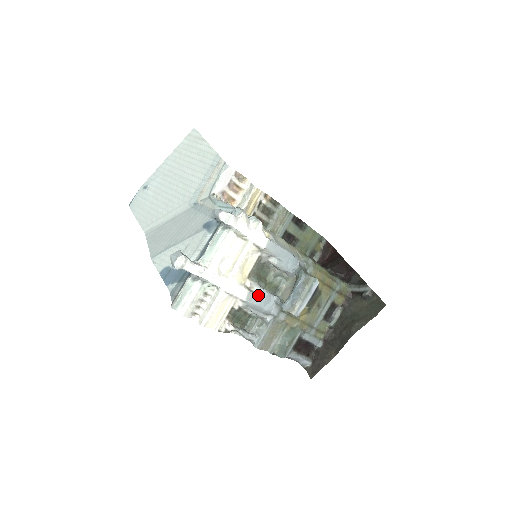
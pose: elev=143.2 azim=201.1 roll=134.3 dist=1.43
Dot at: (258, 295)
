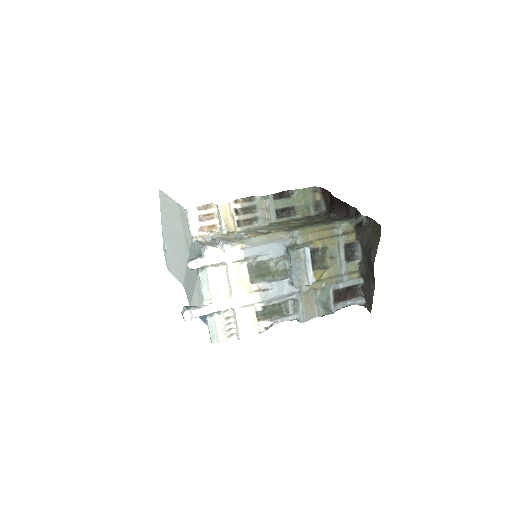
Dot at: (270, 290)
